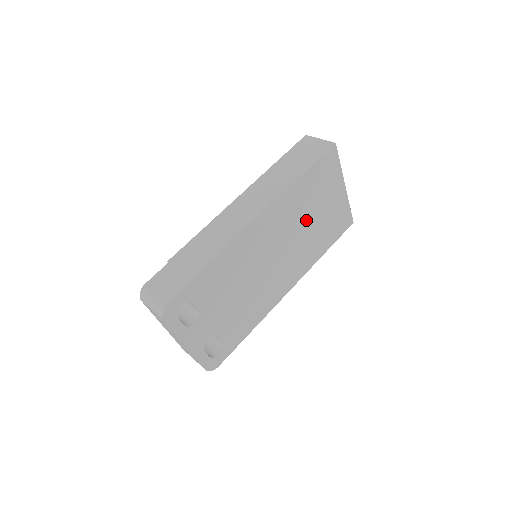
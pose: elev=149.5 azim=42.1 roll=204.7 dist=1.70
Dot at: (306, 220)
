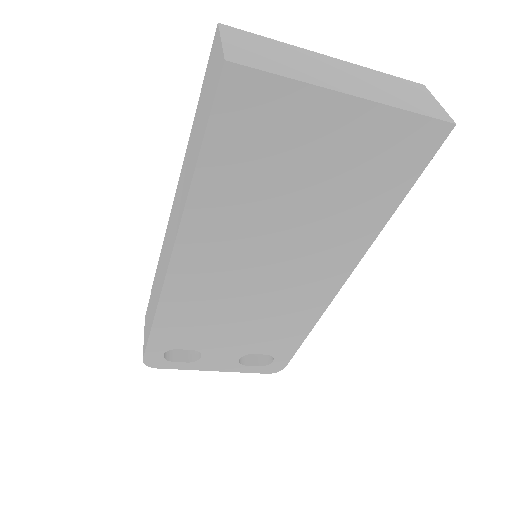
Dot at: (285, 204)
